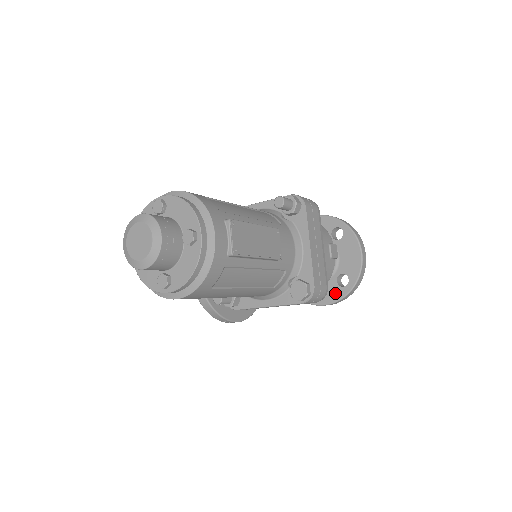
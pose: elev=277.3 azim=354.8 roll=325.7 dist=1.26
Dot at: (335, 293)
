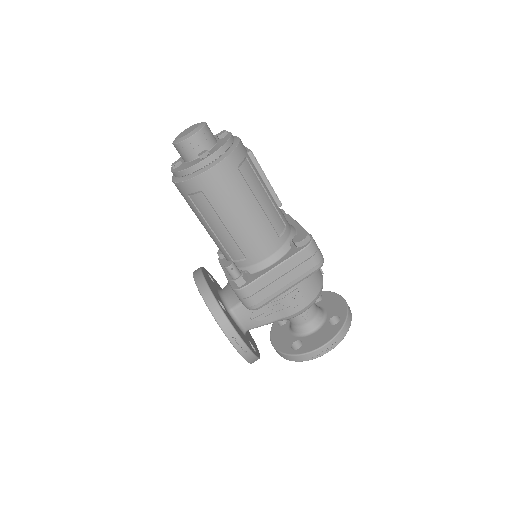
Dot at: (331, 331)
